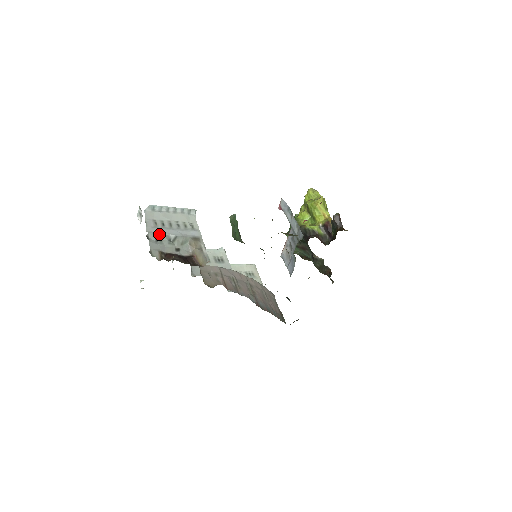
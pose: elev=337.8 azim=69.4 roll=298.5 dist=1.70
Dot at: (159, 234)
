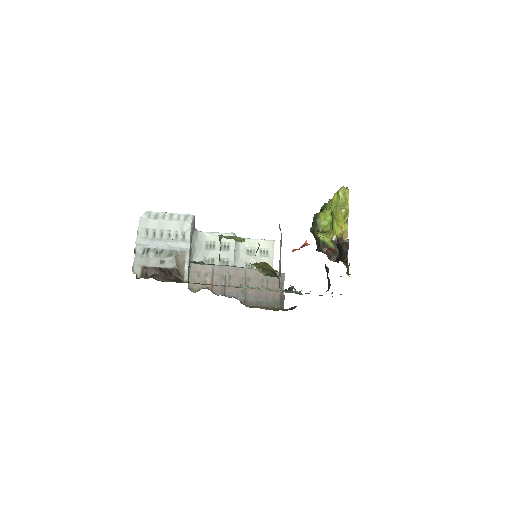
Dot at: (147, 247)
